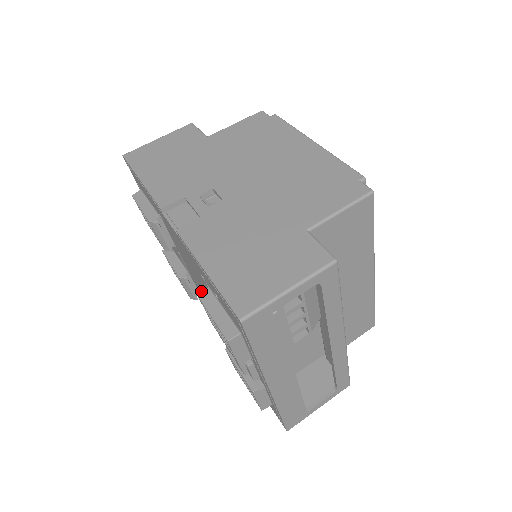
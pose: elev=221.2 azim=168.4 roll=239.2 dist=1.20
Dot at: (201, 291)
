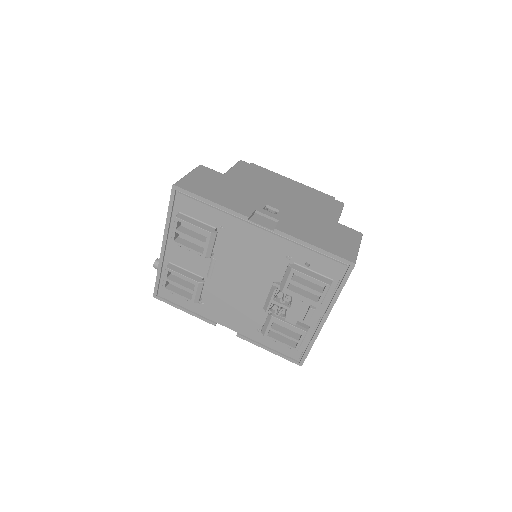
Dot at: (291, 266)
